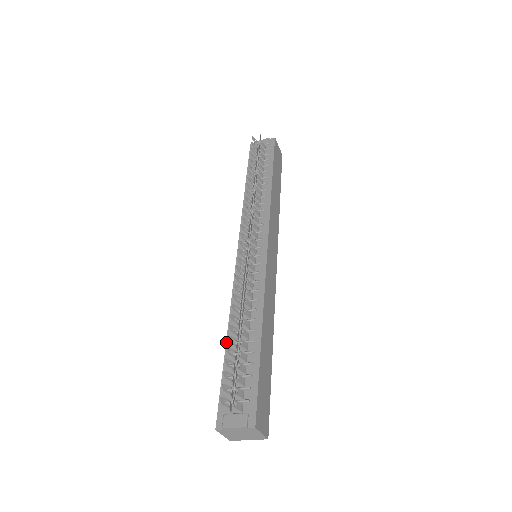
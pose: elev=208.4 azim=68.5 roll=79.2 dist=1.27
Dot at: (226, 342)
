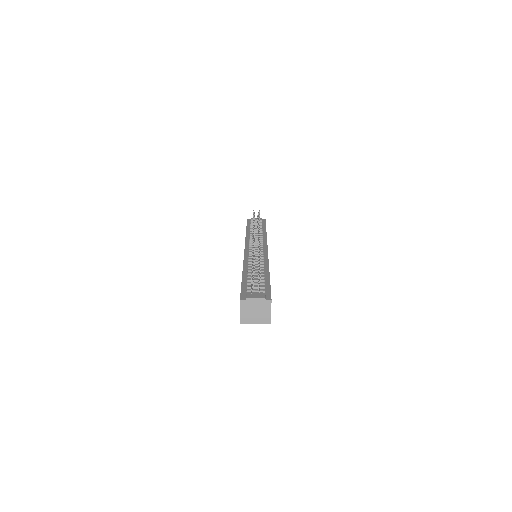
Dot at: (242, 274)
